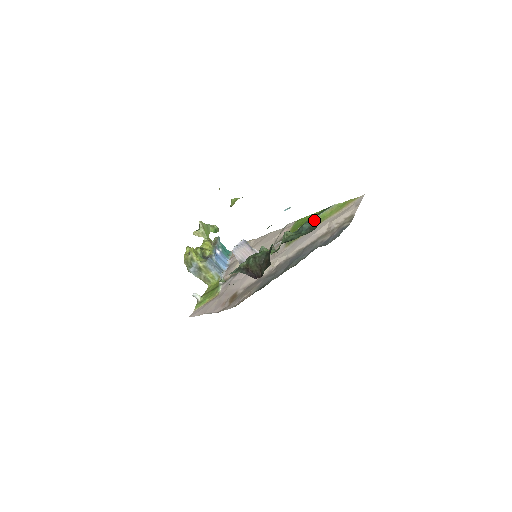
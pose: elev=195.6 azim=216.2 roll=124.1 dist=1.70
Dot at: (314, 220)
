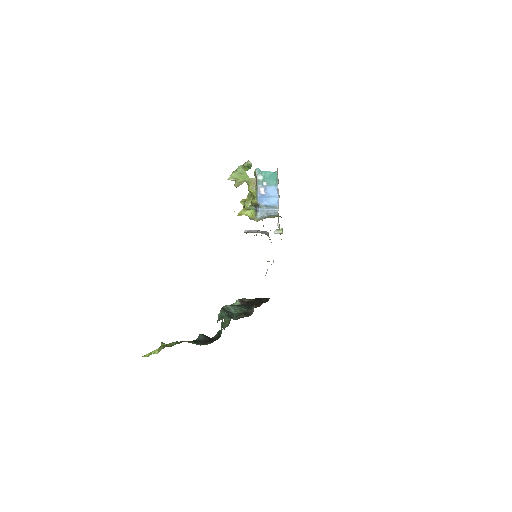
Dot at: occluded
